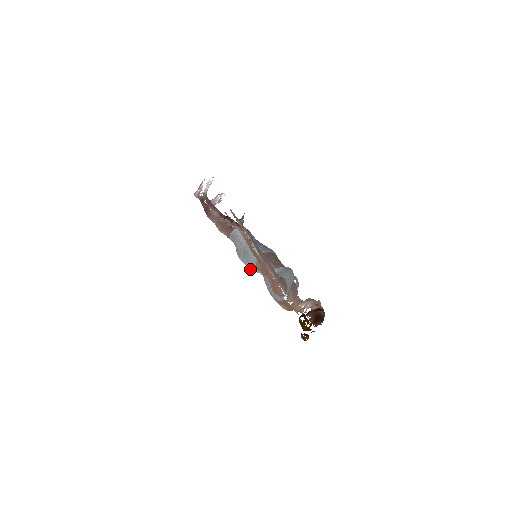
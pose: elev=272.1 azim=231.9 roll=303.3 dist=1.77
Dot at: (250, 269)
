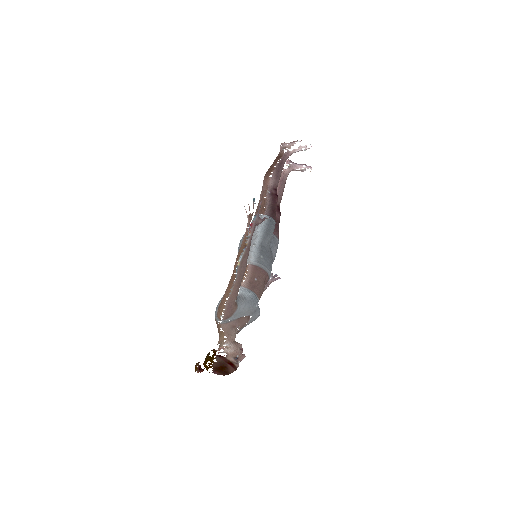
Dot at: occluded
